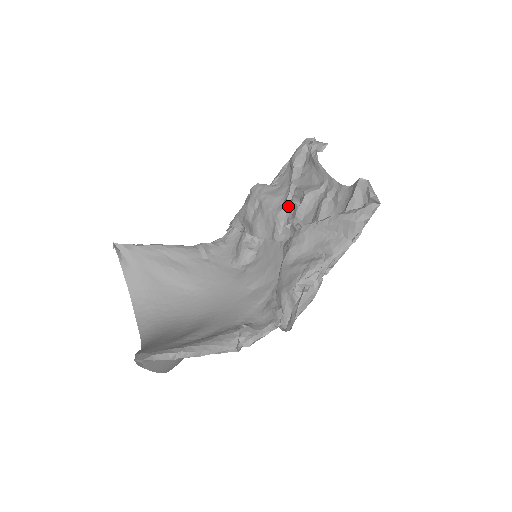
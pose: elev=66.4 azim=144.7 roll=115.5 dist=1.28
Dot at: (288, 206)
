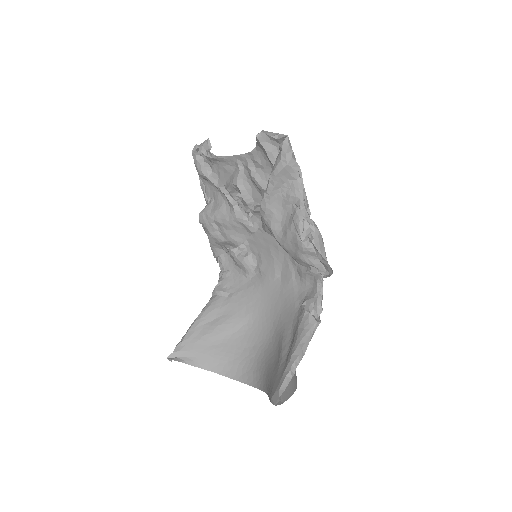
Dot at: (235, 204)
